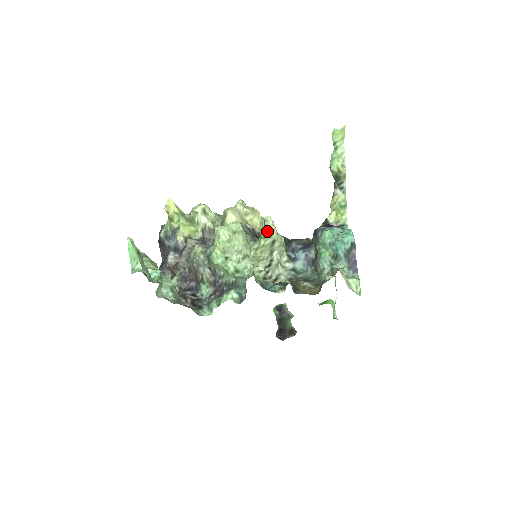
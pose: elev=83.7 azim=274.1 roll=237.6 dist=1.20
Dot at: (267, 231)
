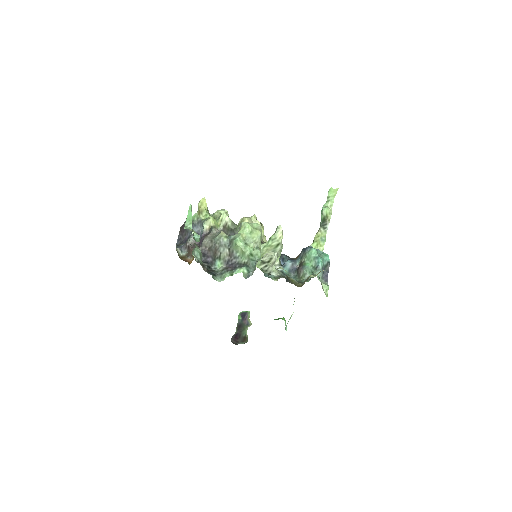
Dot at: (276, 235)
